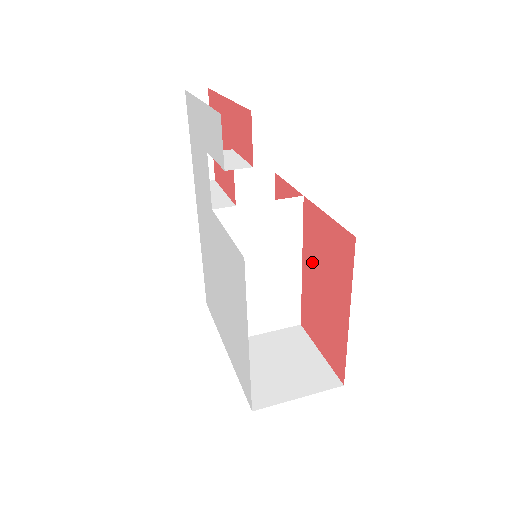
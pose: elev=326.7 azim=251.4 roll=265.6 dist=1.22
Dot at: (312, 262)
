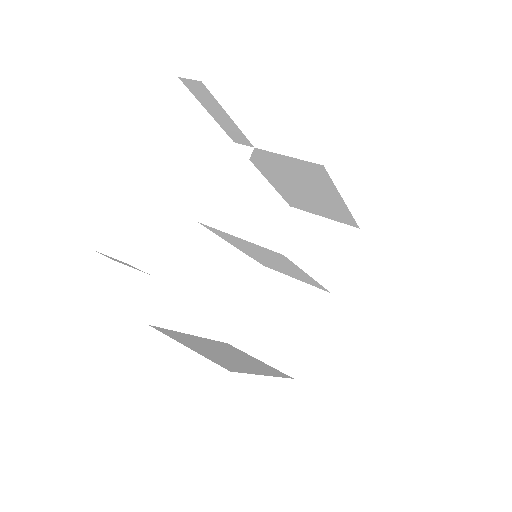
Dot at: occluded
